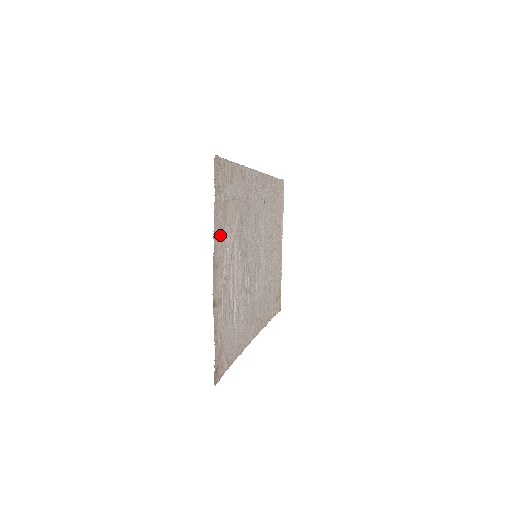
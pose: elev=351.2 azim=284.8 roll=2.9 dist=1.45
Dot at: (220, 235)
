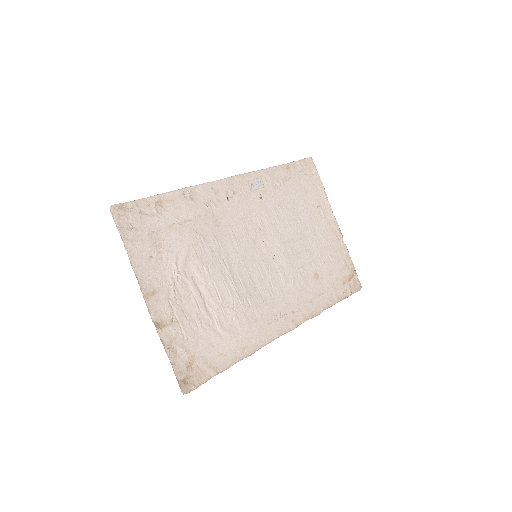
Dot at: (151, 265)
